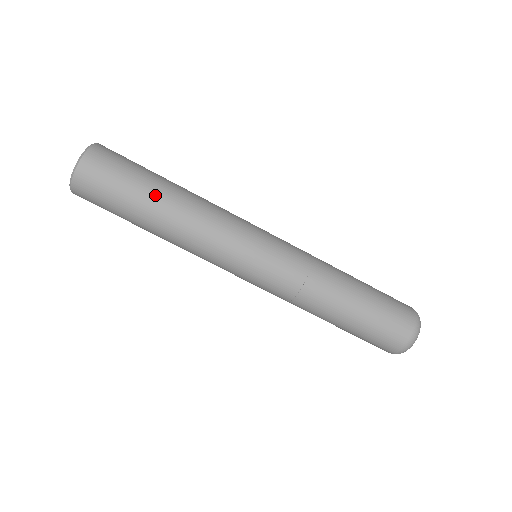
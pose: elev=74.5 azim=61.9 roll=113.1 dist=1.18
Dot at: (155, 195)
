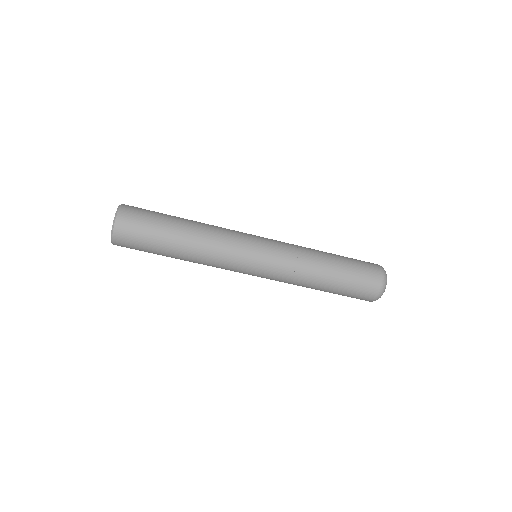
Dot at: (172, 240)
